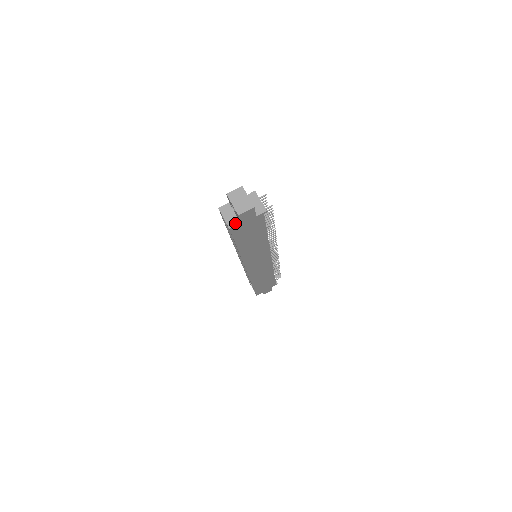
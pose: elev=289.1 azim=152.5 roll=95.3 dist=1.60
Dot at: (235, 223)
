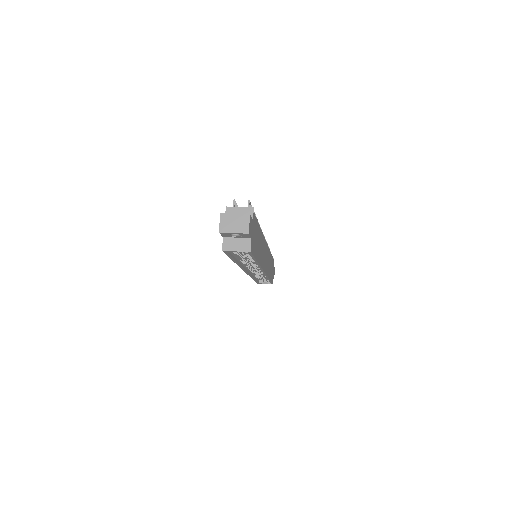
Dot at: (248, 243)
